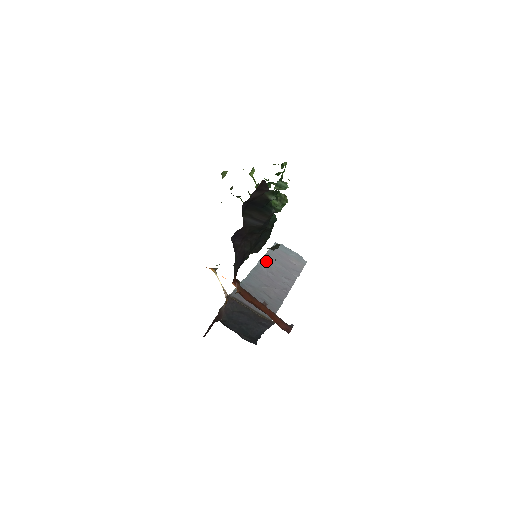
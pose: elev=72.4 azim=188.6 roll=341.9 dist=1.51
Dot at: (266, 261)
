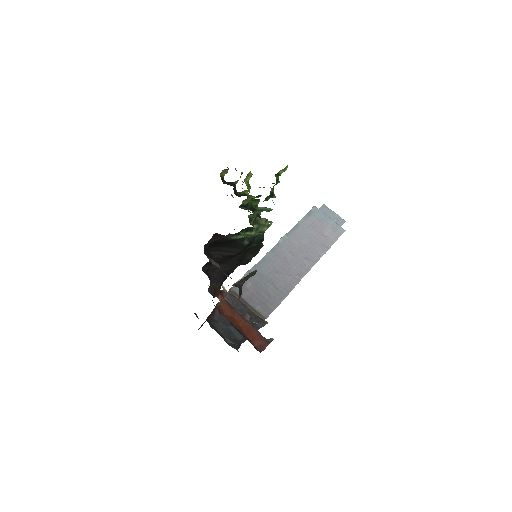
Dot at: (291, 236)
